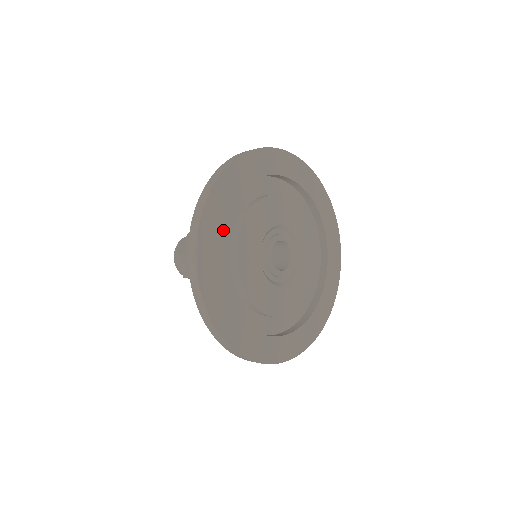
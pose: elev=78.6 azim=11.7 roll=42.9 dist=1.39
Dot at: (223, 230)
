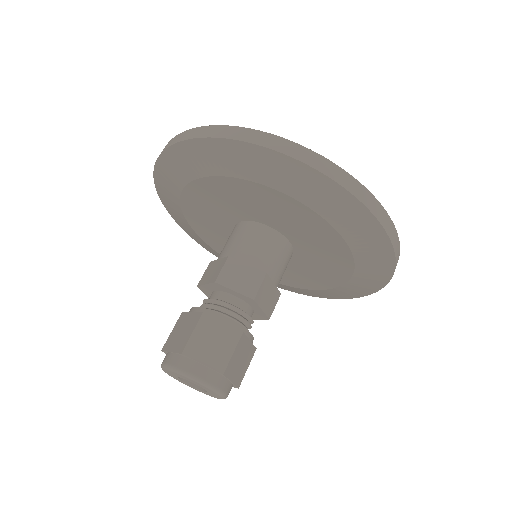
Dot at: occluded
